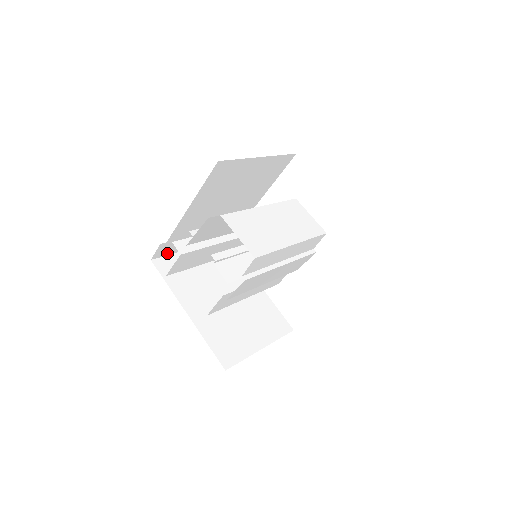
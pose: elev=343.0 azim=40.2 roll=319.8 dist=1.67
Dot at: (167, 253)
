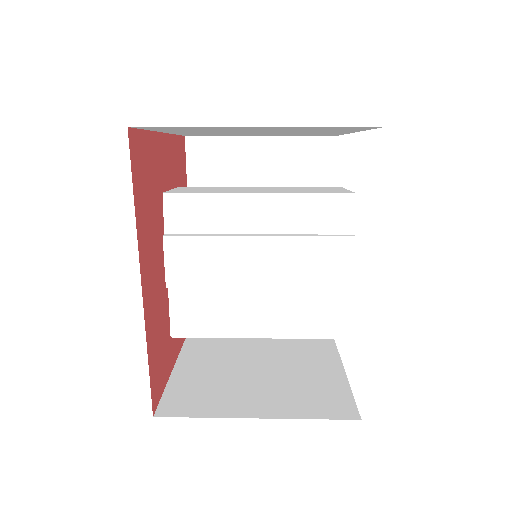
Dot at: occluded
